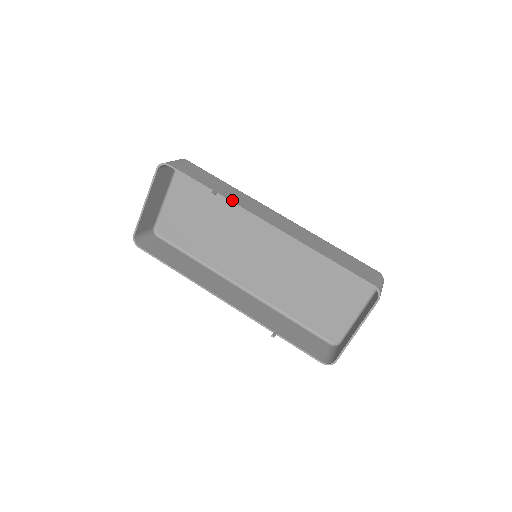
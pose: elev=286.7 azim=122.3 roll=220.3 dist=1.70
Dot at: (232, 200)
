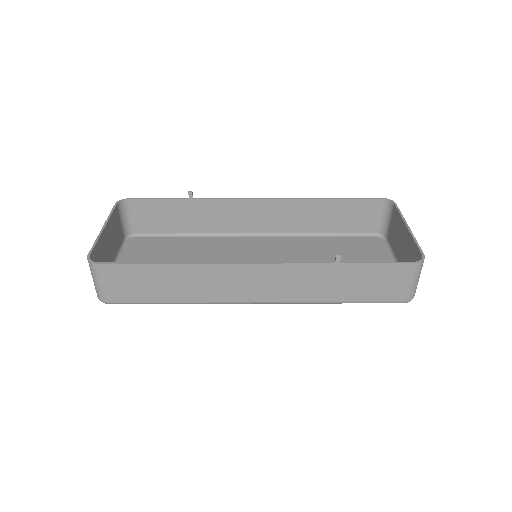
Dot at: (211, 201)
